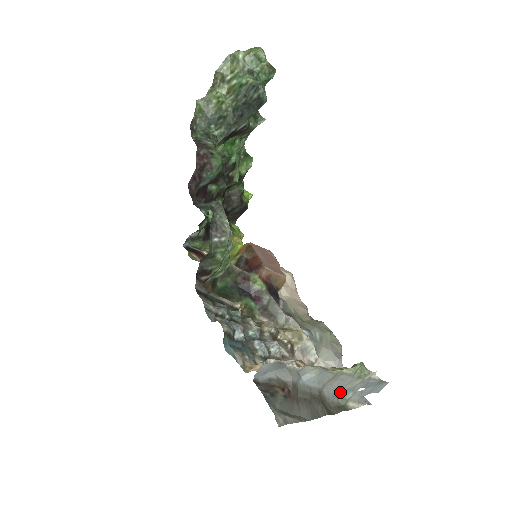
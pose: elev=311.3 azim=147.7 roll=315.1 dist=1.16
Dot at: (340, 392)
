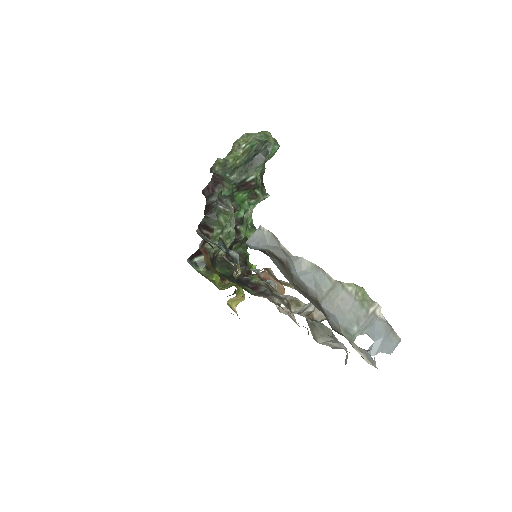
Dot at: (342, 321)
